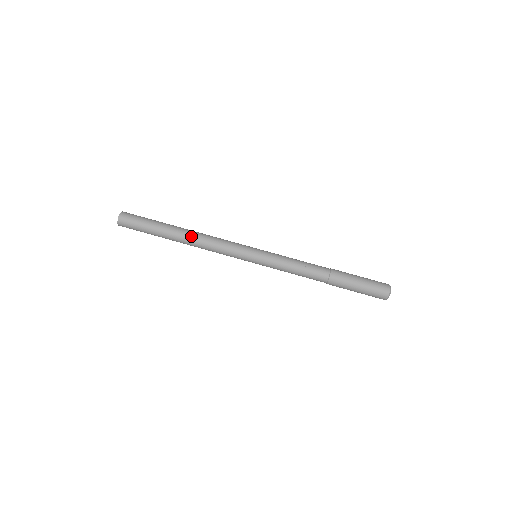
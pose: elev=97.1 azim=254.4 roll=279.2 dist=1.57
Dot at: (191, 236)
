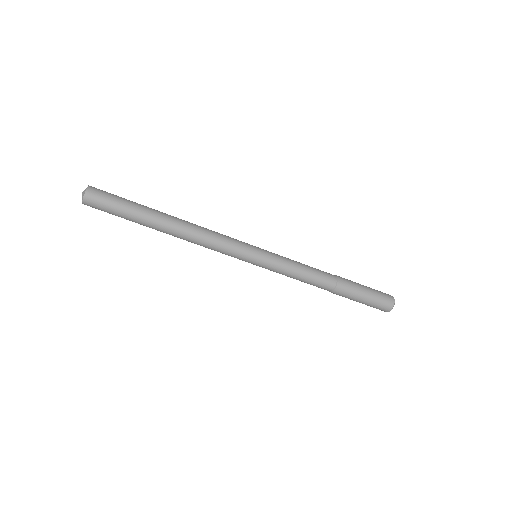
Dot at: (178, 237)
